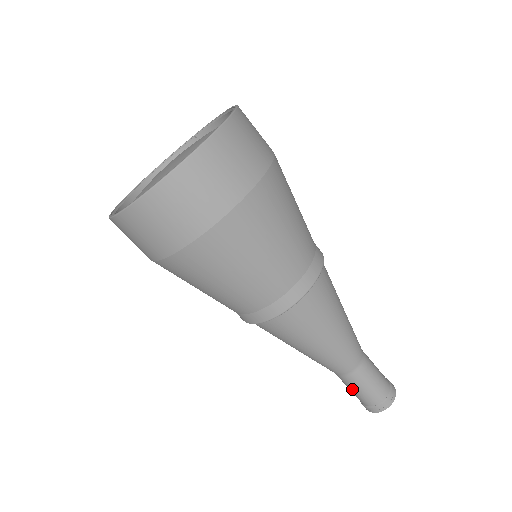
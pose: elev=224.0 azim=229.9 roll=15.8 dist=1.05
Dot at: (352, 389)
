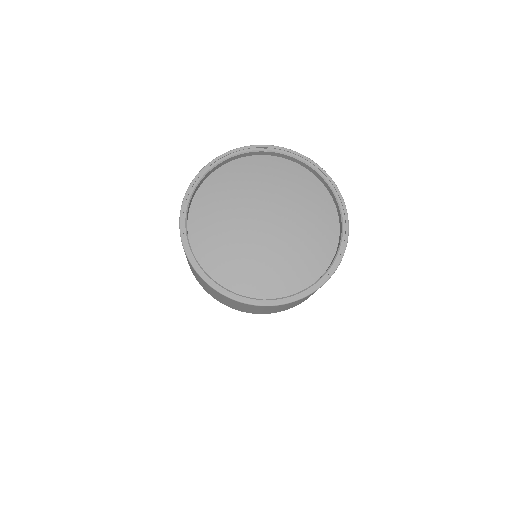
Dot at: occluded
